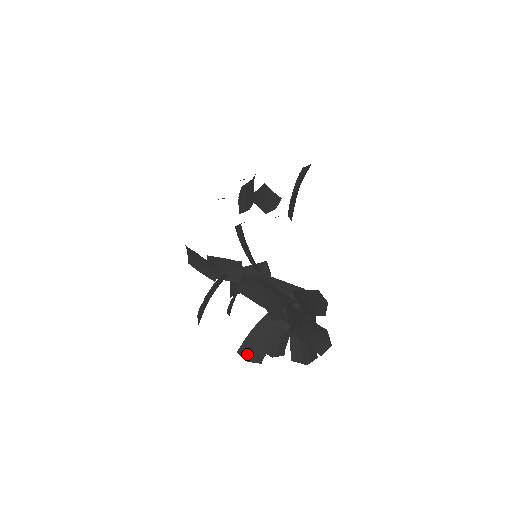
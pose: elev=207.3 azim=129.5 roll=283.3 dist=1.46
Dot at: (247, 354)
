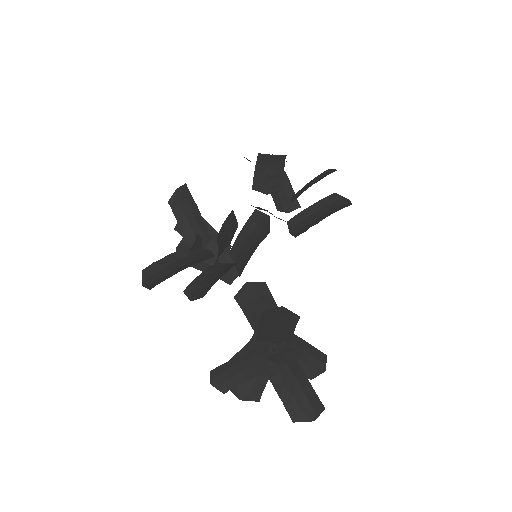
Dot at: (217, 377)
